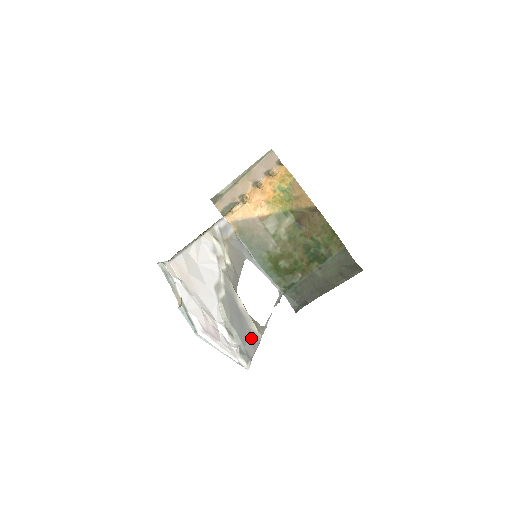
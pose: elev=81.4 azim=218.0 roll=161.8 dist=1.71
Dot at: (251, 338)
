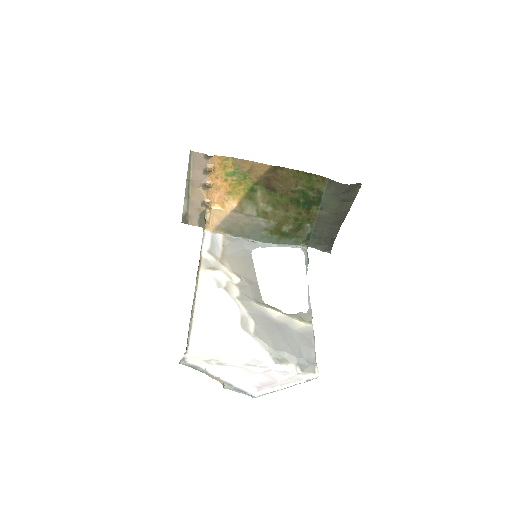
Dot at: (303, 340)
